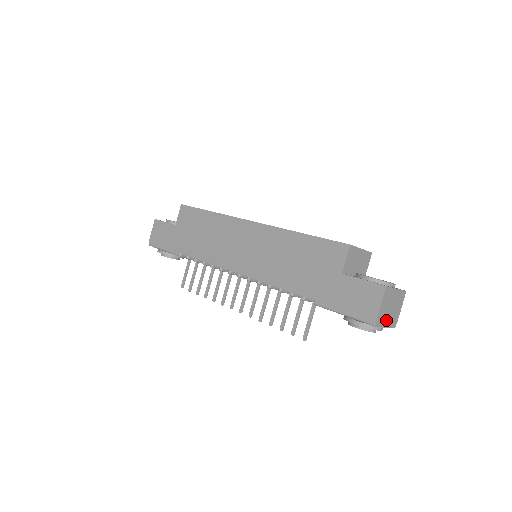
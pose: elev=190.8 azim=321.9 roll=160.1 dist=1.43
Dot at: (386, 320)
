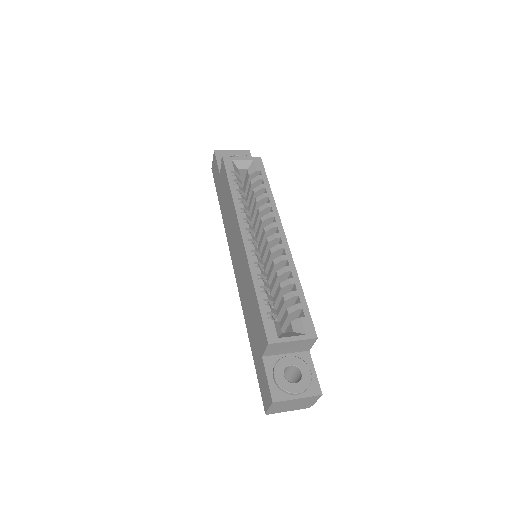
Dot at: (287, 409)
